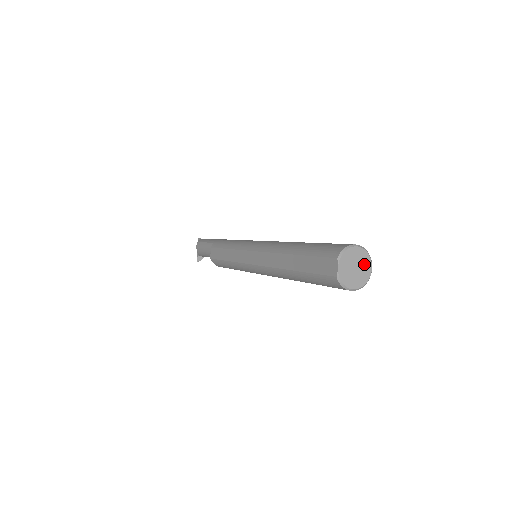
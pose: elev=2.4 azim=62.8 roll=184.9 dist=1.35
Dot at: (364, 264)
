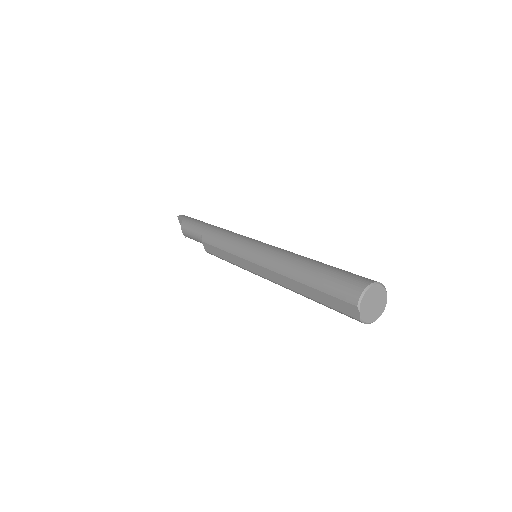
Dot at: (380, 296)
